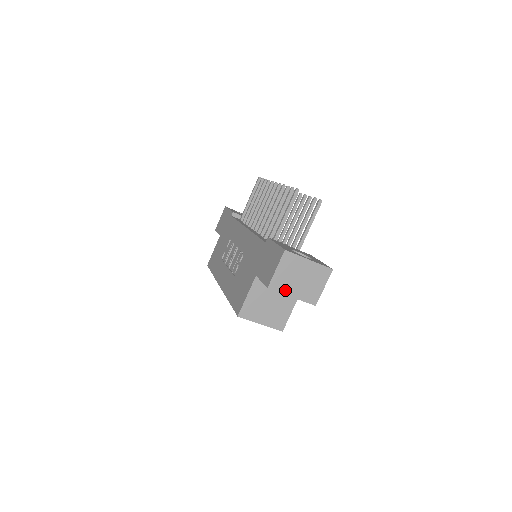
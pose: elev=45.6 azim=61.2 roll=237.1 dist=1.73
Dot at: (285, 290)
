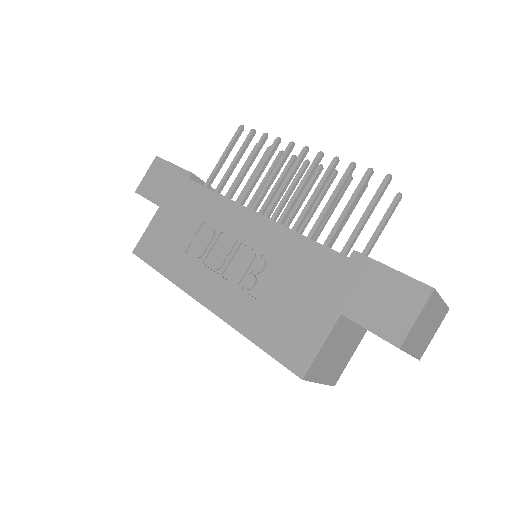
Dot at: (410, 347)
